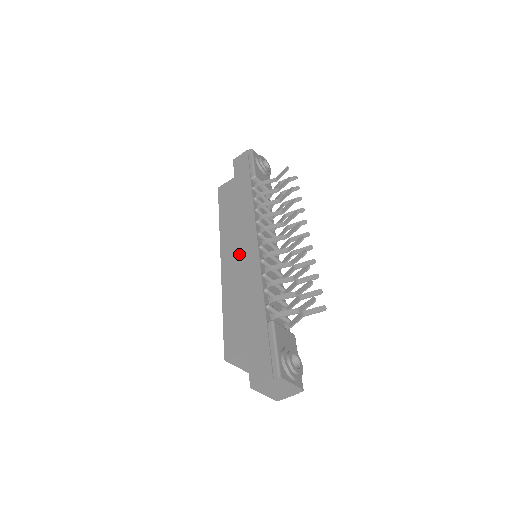
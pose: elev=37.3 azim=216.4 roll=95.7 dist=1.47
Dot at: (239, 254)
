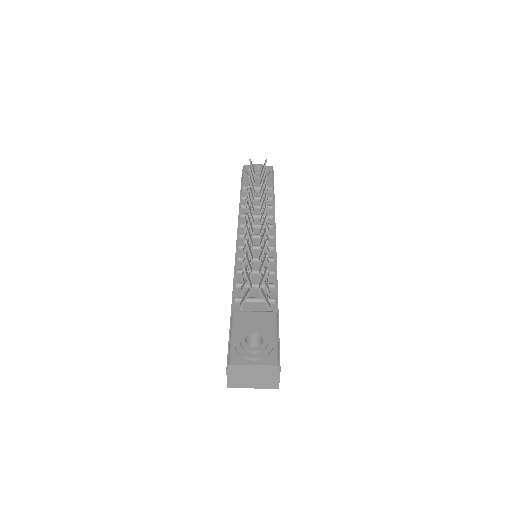
Dot at: occluded
